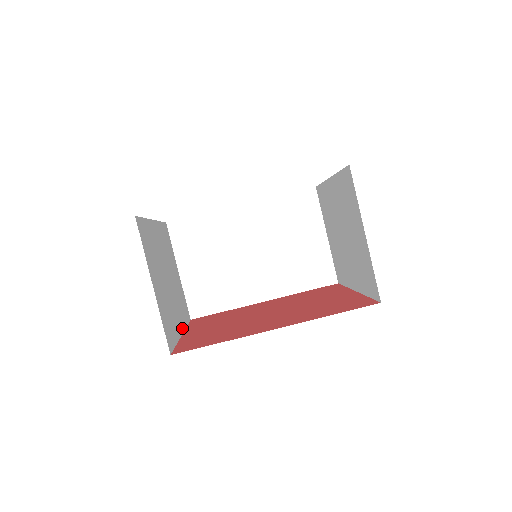
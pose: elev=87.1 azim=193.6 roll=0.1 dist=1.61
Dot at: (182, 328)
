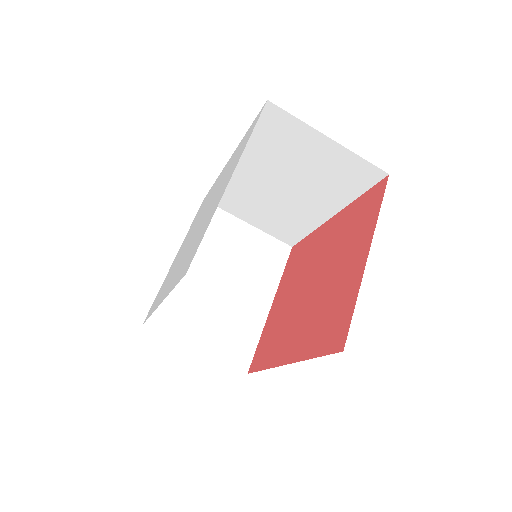
Dot at: (270, 297)
